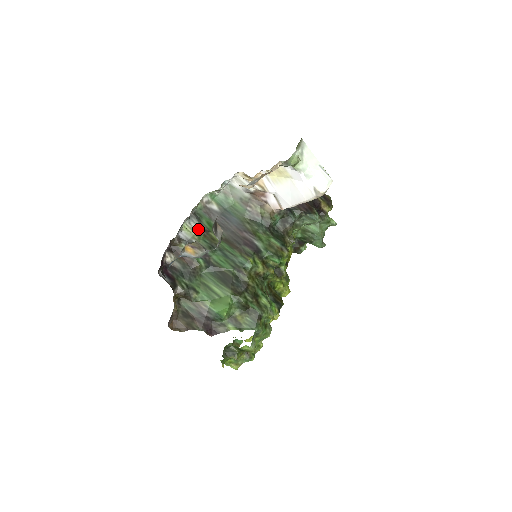
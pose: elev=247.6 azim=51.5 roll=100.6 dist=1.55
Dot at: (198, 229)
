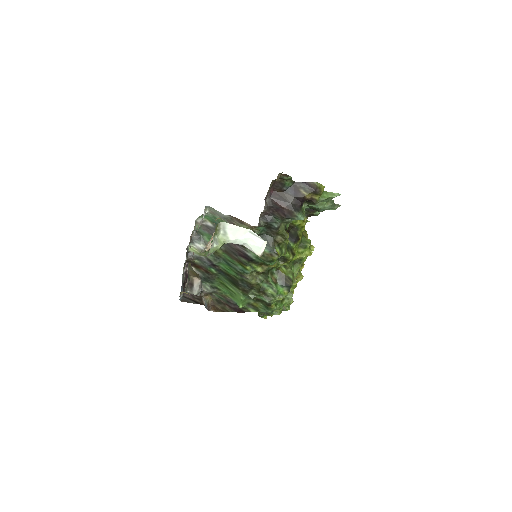
Dot at: (201, 248)
